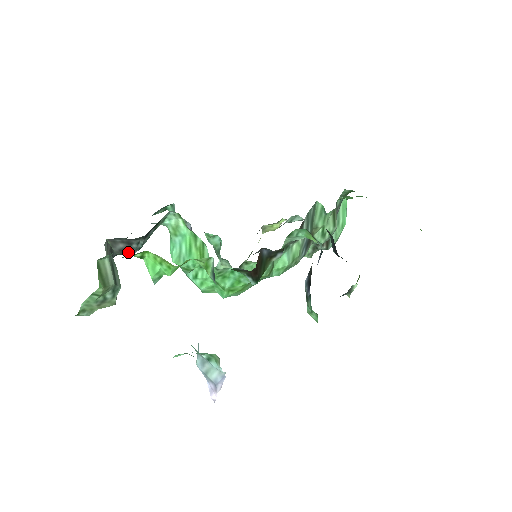
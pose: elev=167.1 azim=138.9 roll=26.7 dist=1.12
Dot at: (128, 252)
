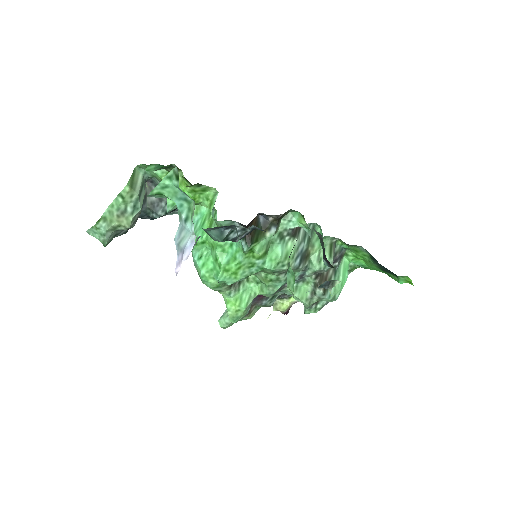
Dot at: (156, 209)
